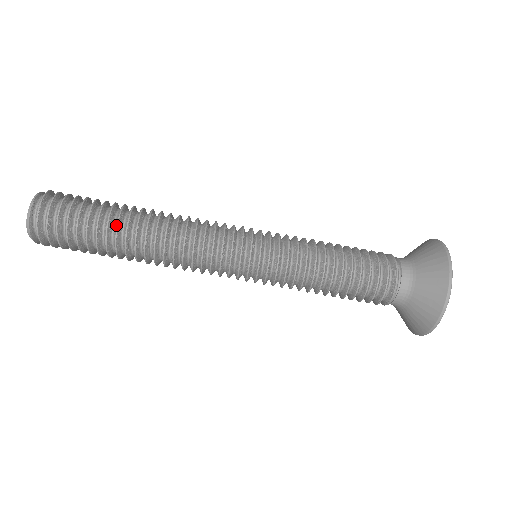
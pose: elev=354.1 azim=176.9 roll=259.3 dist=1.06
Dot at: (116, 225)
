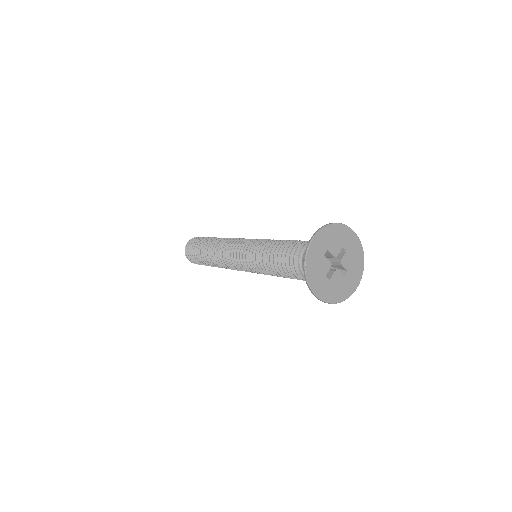
Dot at: (208, 241)
